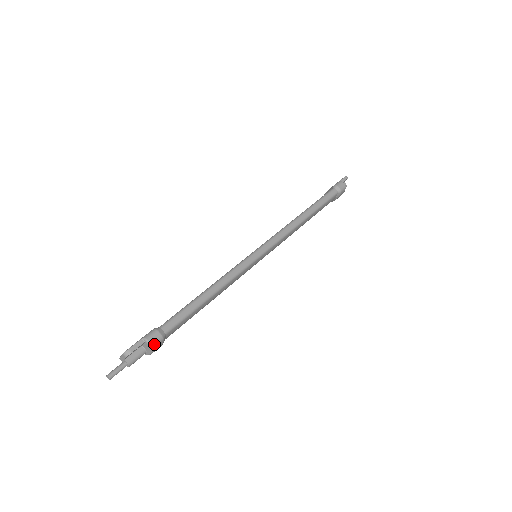
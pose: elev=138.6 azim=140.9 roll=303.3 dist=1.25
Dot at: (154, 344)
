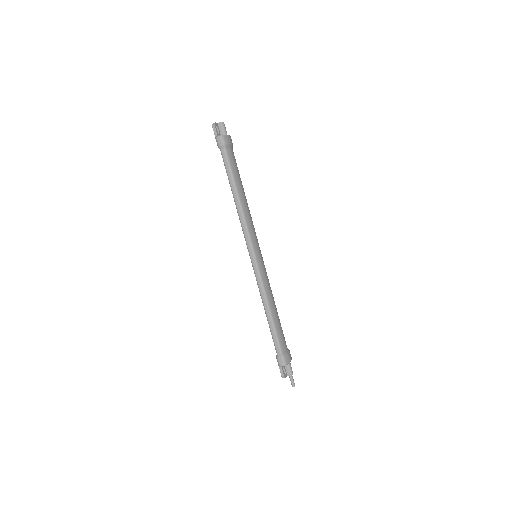
Dot at: (284, 364)
